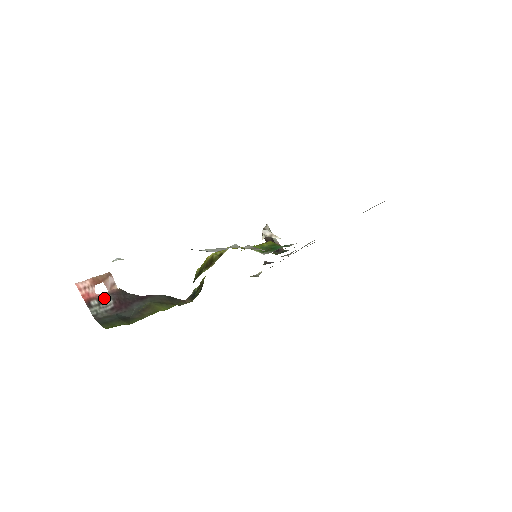
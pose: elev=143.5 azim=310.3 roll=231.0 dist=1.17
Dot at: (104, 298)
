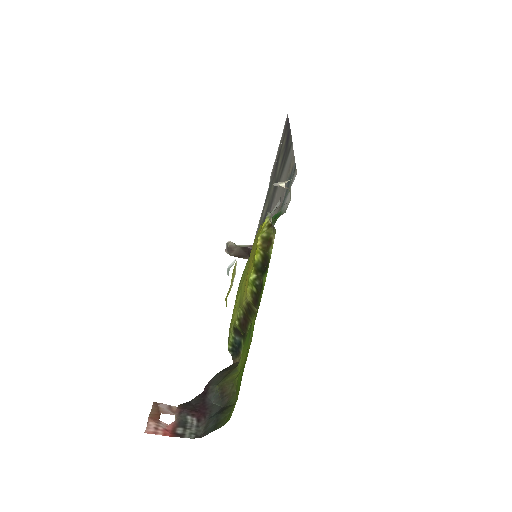
Dot at: (180, 421)
